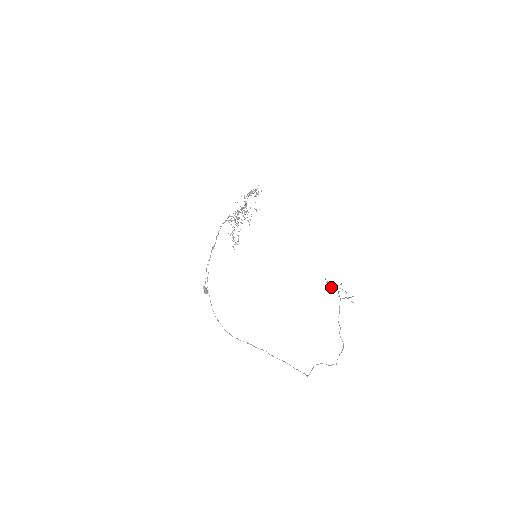
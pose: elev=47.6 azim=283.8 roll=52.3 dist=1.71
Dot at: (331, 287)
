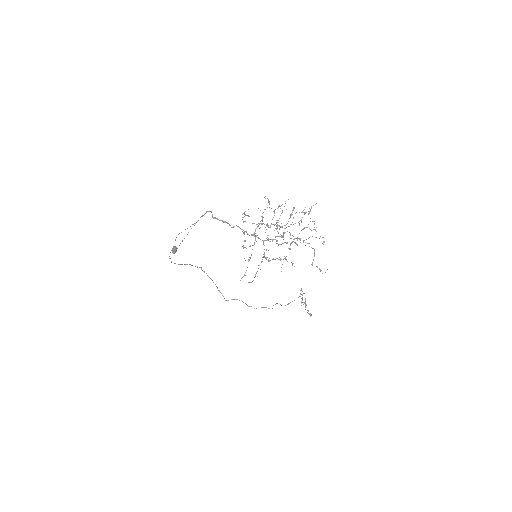
Dot at: occluded
